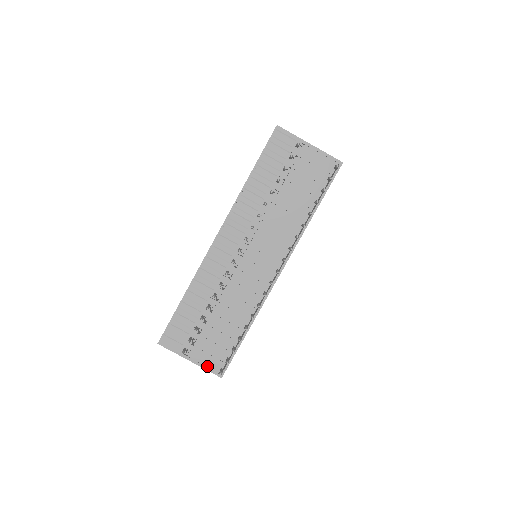
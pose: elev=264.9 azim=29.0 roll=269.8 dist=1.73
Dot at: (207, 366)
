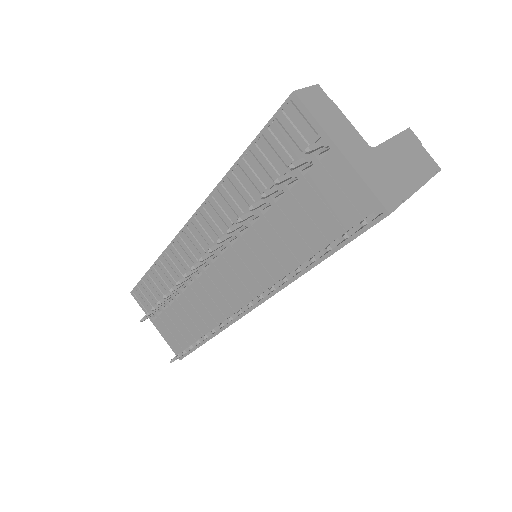
Dot at: (169, 341)
